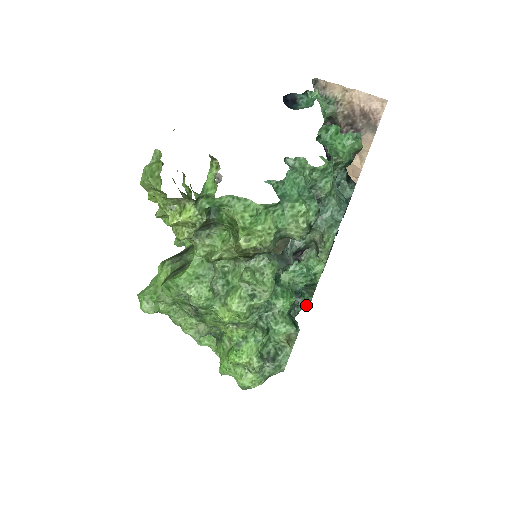
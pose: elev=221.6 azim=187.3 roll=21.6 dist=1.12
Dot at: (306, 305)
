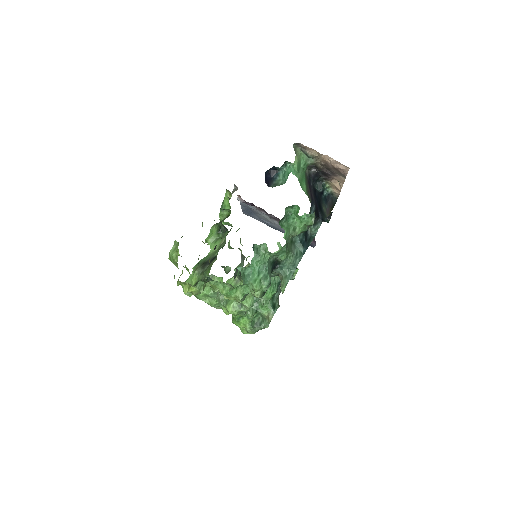
Dot at: occluded
